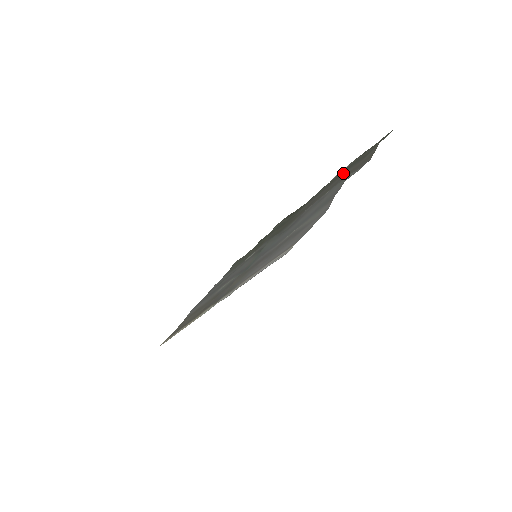
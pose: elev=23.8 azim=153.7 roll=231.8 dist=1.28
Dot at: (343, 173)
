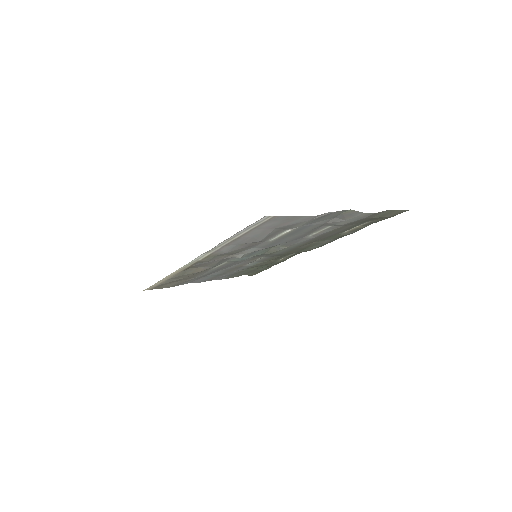
Dot at: (355, 224)
